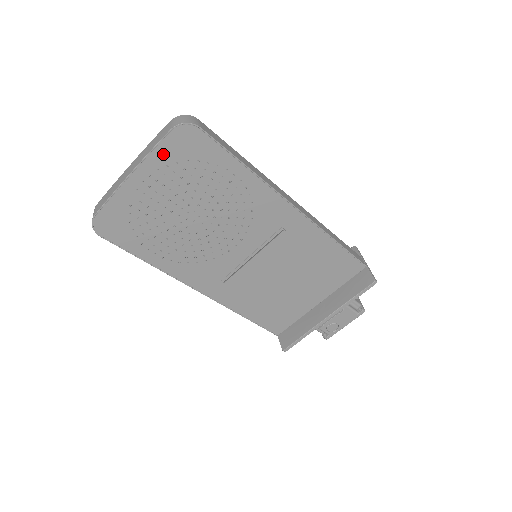
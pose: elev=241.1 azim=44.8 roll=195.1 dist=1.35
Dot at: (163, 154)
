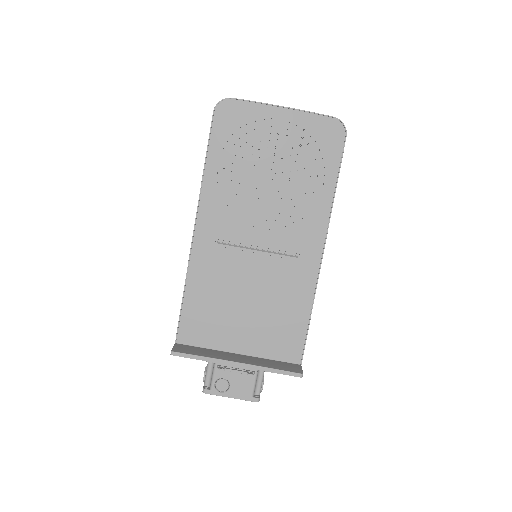
Dot at: (312, 122)
